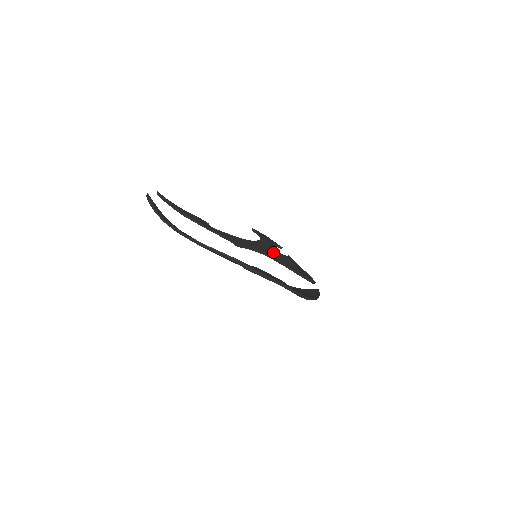
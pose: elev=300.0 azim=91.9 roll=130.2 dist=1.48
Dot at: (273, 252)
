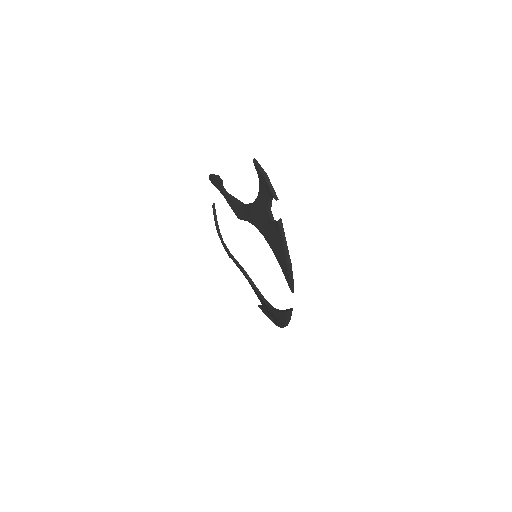
Dot at: occluded
